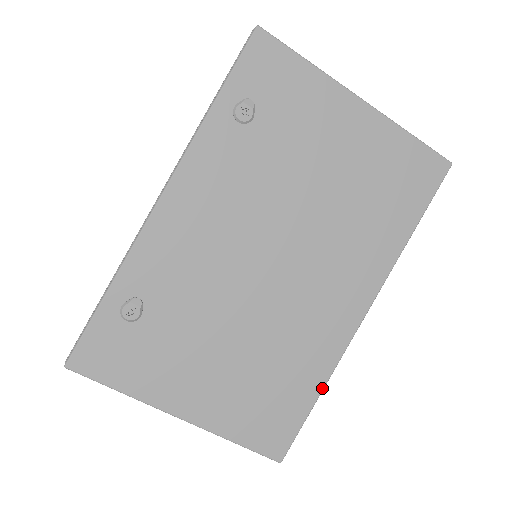
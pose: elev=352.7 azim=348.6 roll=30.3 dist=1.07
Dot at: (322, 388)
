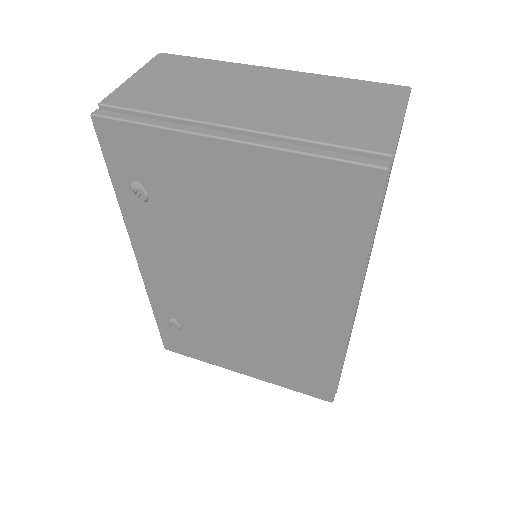
Dot at: (339, 367)
